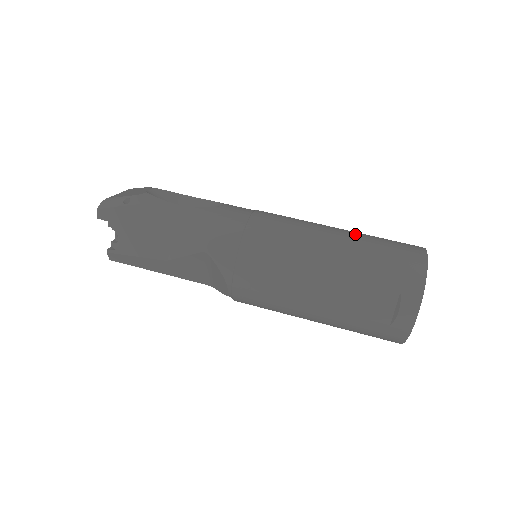
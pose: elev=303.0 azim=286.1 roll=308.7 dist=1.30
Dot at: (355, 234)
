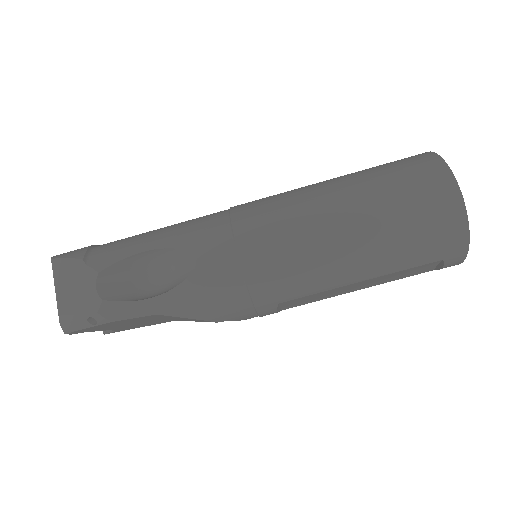
Dot at: (369, 212)
